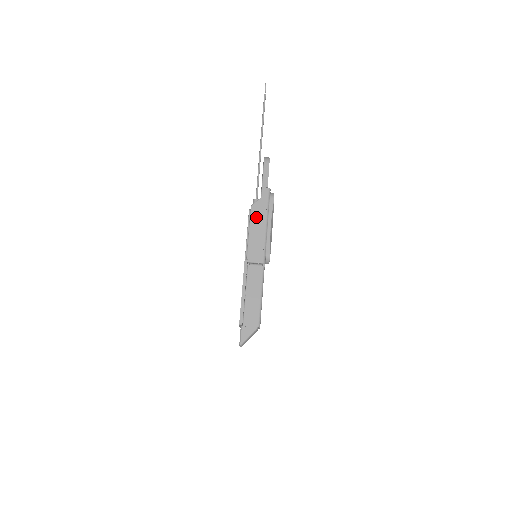
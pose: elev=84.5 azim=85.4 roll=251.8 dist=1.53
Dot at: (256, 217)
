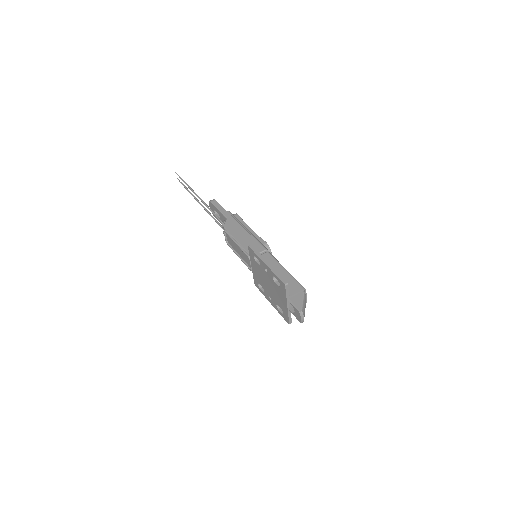
Dot at: (233, 230)
